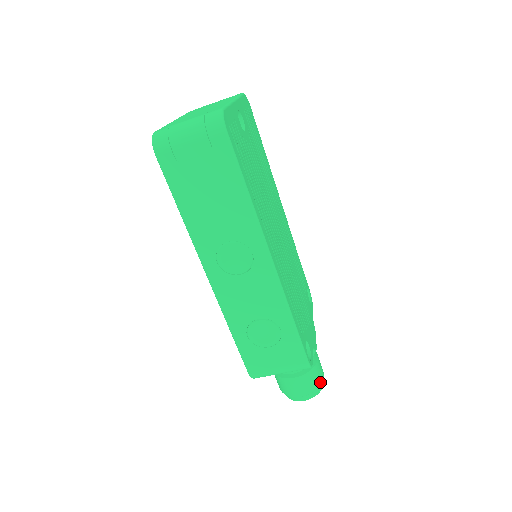
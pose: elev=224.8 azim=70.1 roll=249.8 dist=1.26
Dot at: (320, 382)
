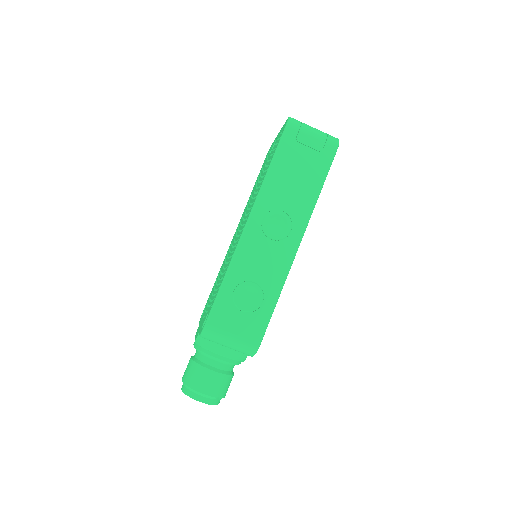
Dot at: (224, 395)
